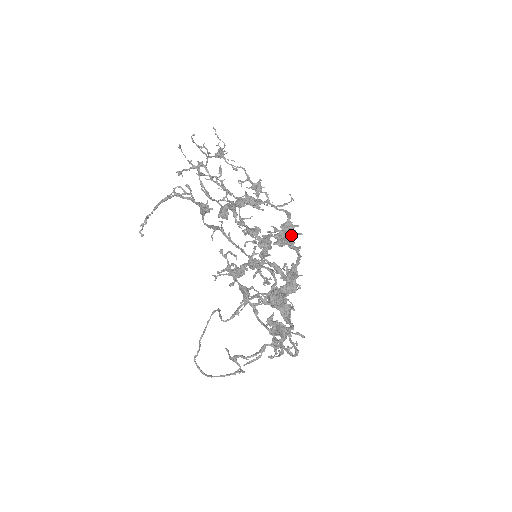
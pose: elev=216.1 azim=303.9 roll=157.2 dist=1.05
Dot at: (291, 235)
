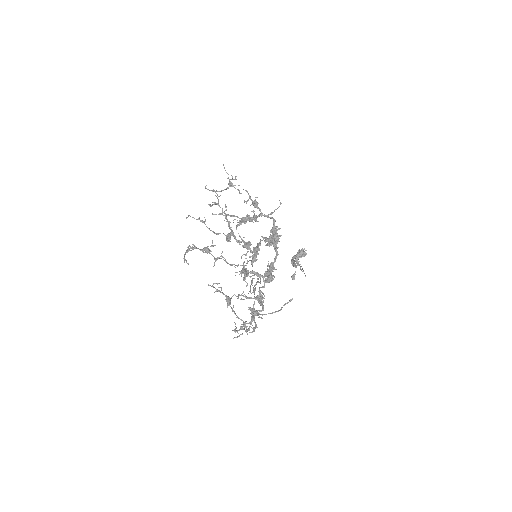
Dot at: (274, 238)
